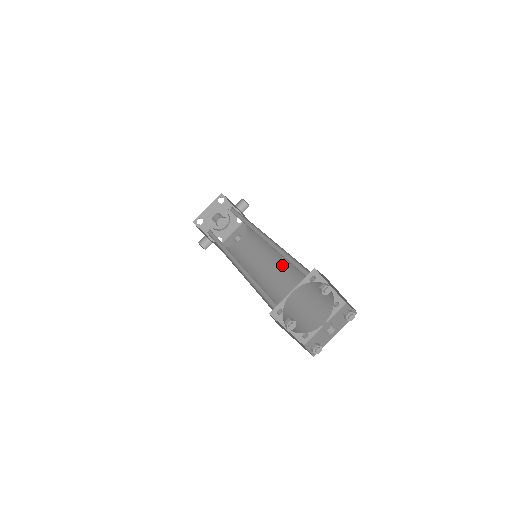
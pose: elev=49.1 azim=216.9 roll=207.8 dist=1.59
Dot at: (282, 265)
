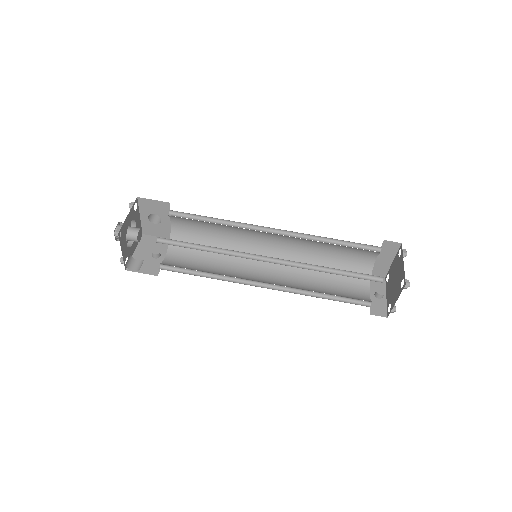
Dot at: (273, 263)
